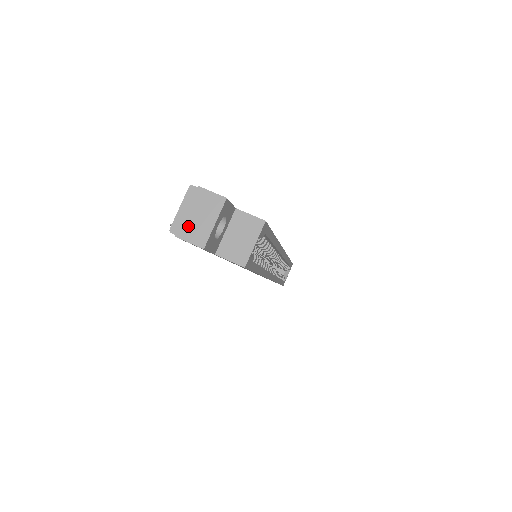
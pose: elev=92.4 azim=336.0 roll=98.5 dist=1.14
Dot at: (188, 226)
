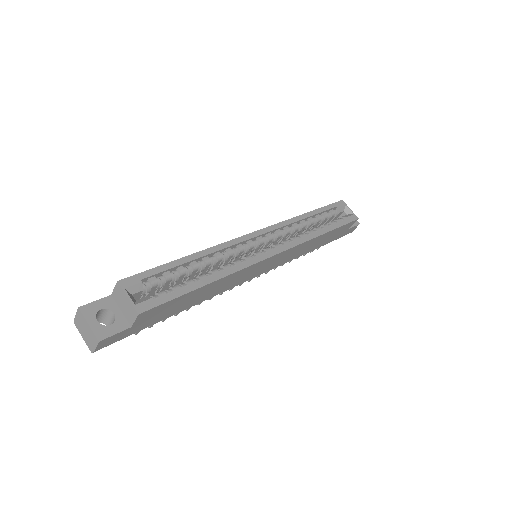
Dot at: (89, 341)
